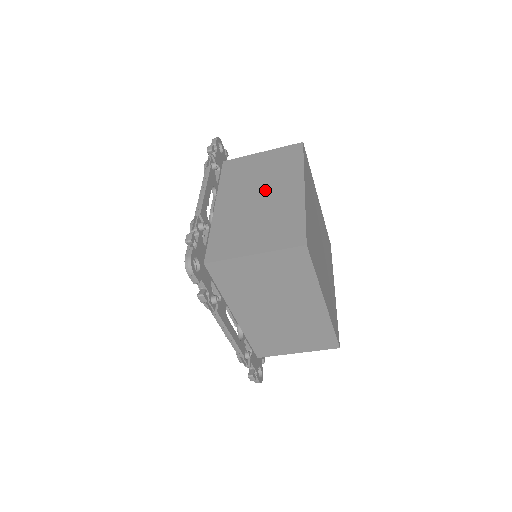
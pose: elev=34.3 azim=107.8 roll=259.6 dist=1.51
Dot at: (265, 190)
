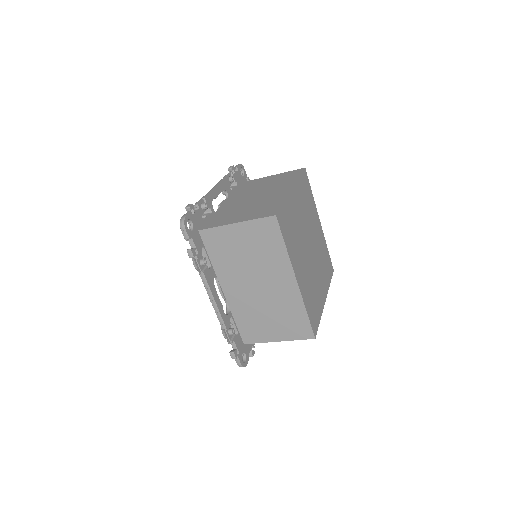
Dot at: (263, 192)
